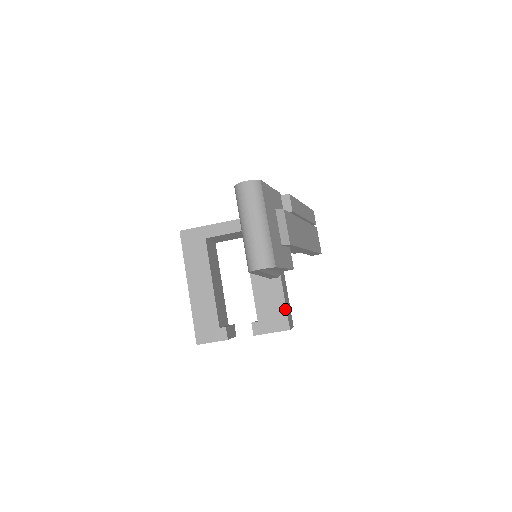
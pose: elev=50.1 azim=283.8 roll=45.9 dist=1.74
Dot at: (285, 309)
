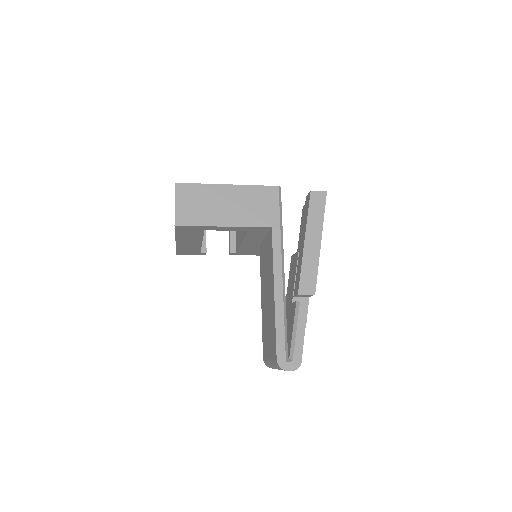
Dot at: occluded
